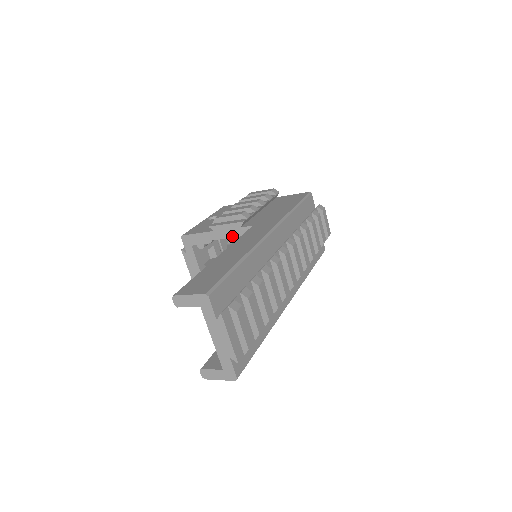
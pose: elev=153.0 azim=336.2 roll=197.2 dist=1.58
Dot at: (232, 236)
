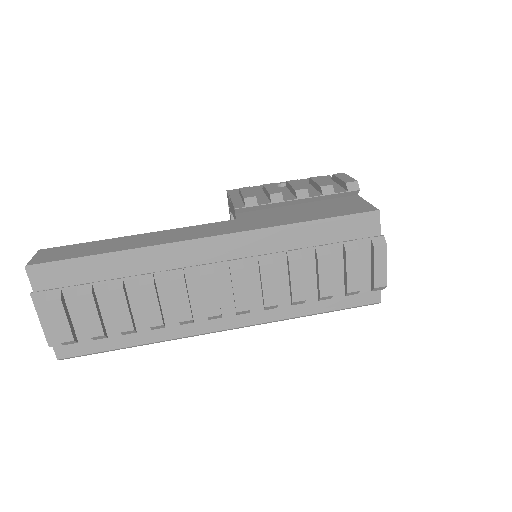
Dot at: (234, 218)
